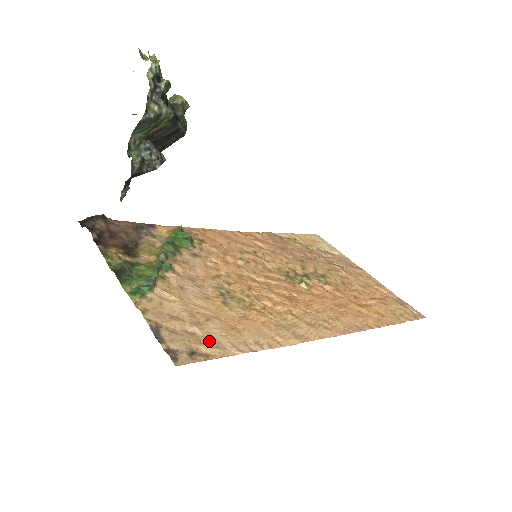
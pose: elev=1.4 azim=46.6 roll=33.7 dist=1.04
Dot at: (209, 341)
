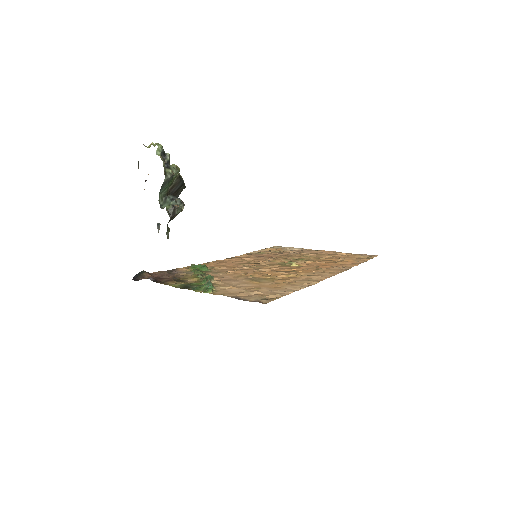
Dot at: (270, 294)
